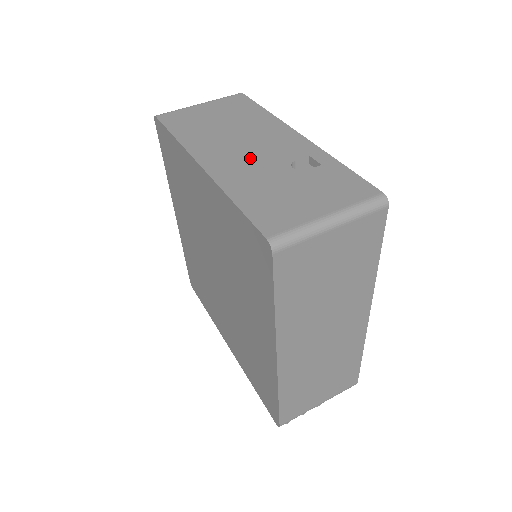
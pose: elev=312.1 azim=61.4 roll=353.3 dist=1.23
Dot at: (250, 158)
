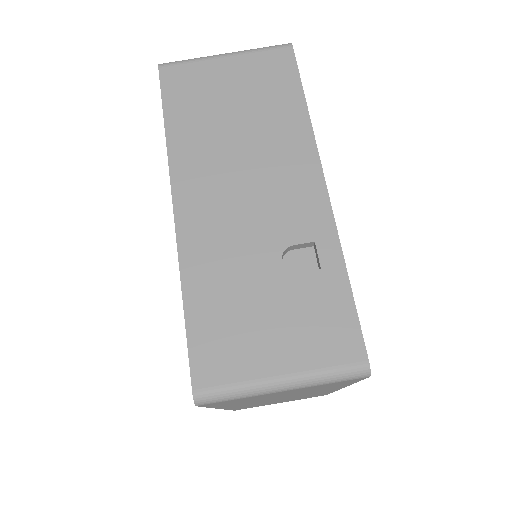
Dot at: (239, 217)
